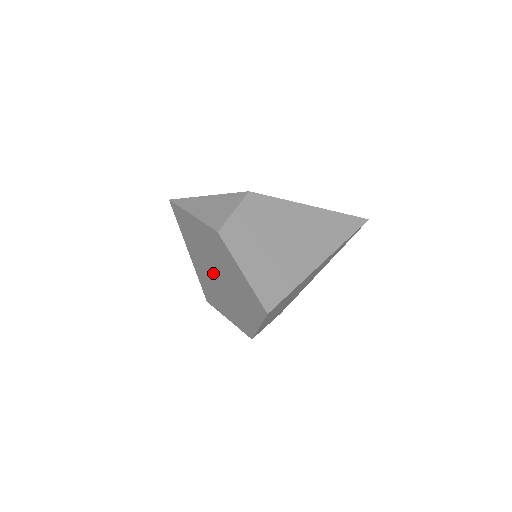
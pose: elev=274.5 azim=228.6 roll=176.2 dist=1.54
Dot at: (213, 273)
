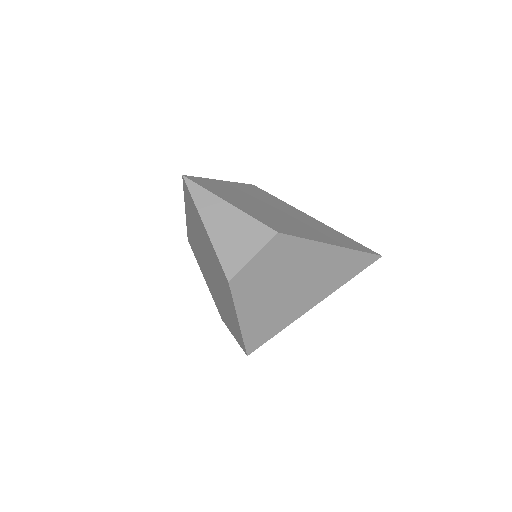
Dot at: (206, 261)
